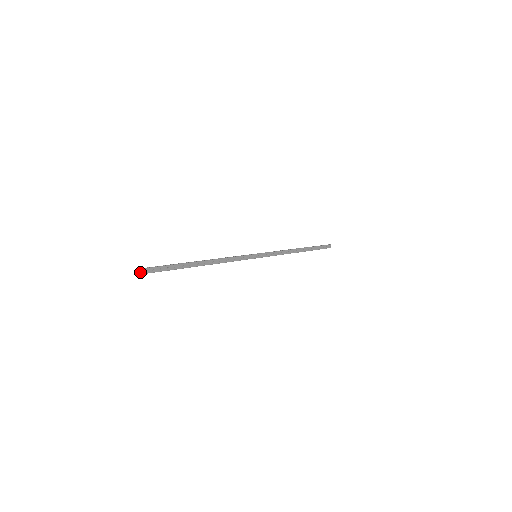
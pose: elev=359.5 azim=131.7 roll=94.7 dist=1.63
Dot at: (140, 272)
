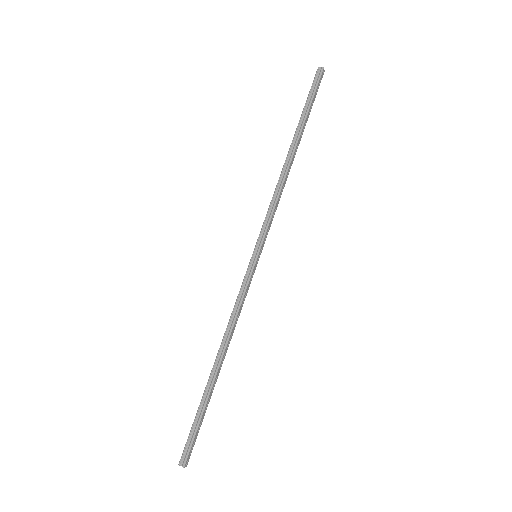
Dot at: occluded
